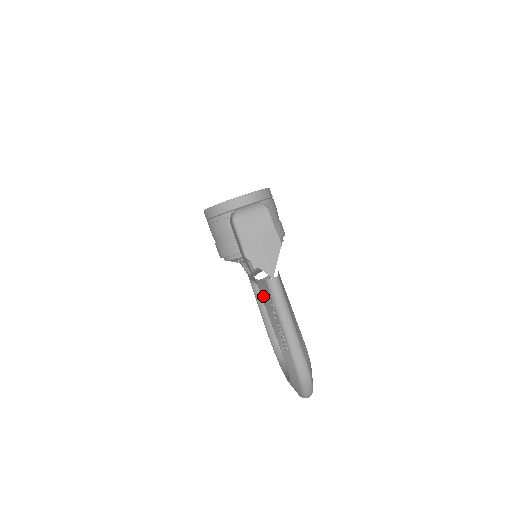
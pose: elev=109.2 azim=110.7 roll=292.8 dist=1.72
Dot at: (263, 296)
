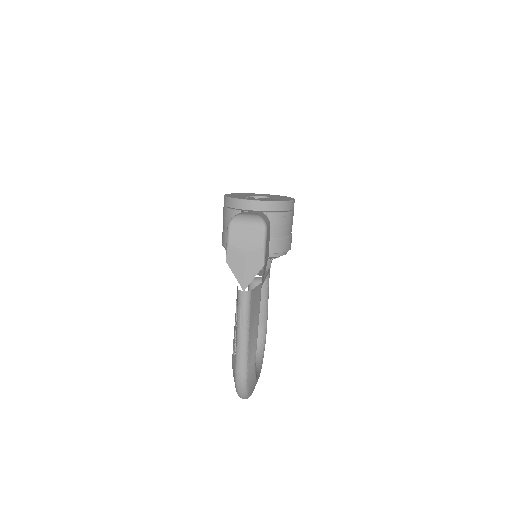
Dot at: occluded
